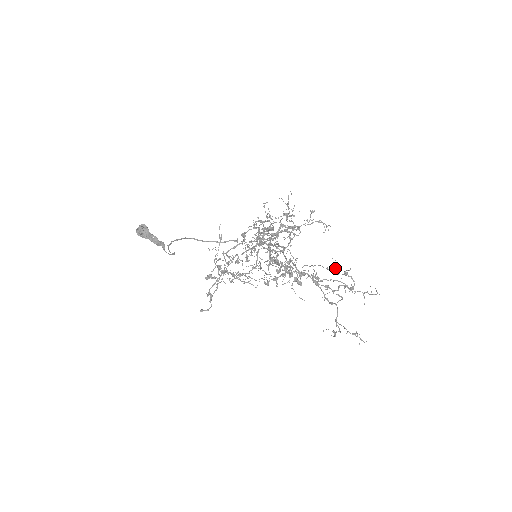
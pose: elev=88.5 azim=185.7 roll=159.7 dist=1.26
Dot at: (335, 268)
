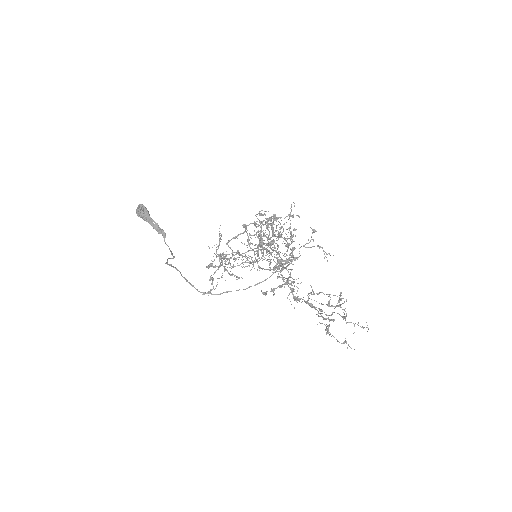
Dot at: (329, 304)
